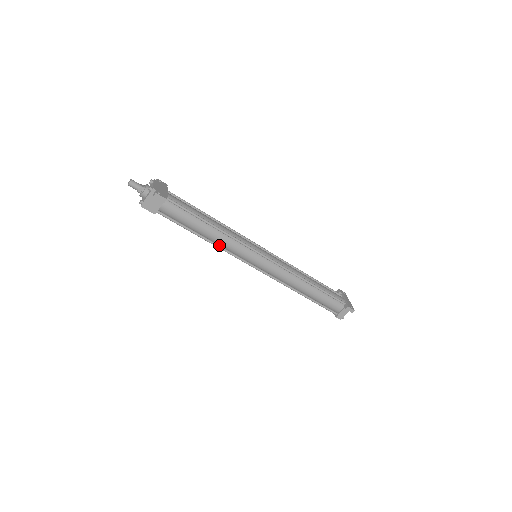
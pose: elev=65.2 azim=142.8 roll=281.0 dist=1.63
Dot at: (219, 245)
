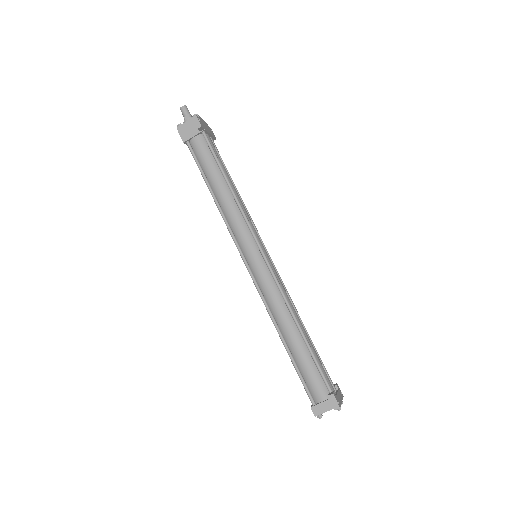
Dot at: (224, 213)
